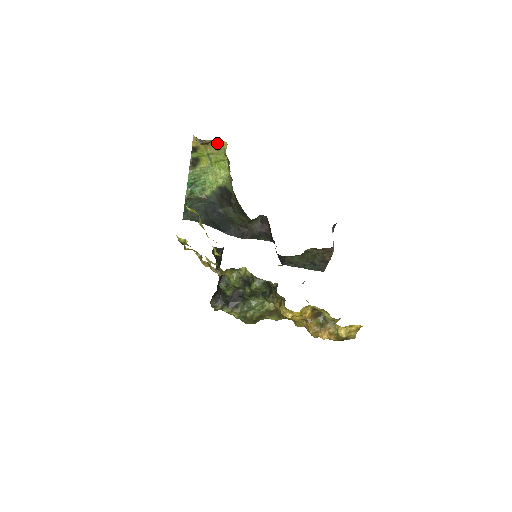
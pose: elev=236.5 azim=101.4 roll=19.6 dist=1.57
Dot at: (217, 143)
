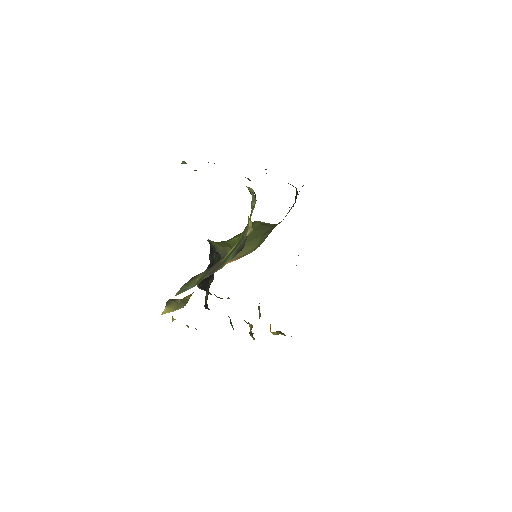
Dot at: occluded
